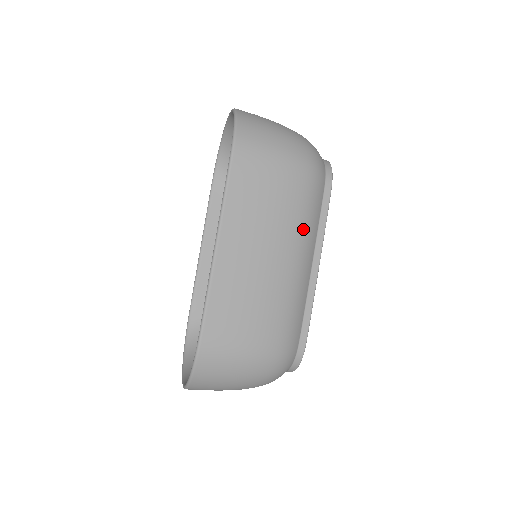
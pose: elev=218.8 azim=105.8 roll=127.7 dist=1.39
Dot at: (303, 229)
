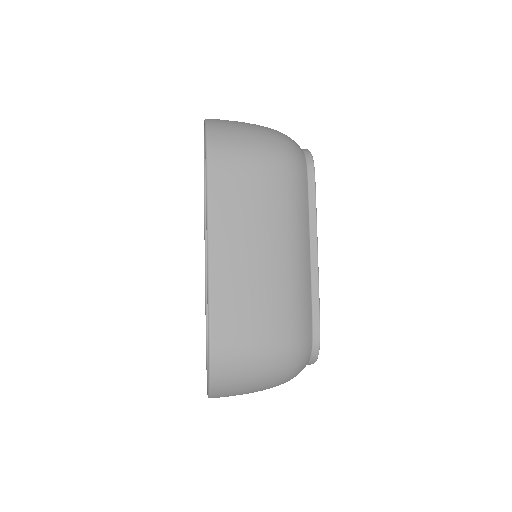
Dot at: (292, 219)
